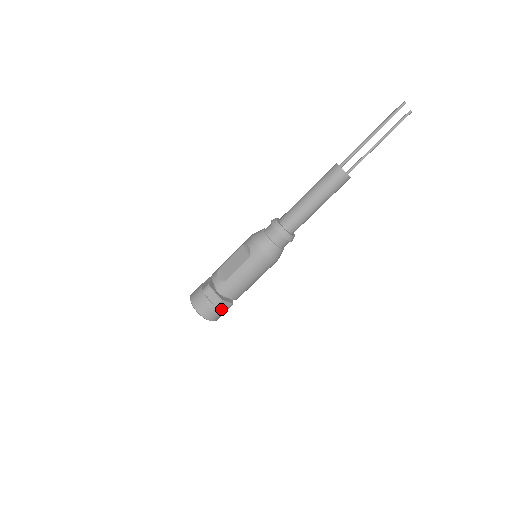
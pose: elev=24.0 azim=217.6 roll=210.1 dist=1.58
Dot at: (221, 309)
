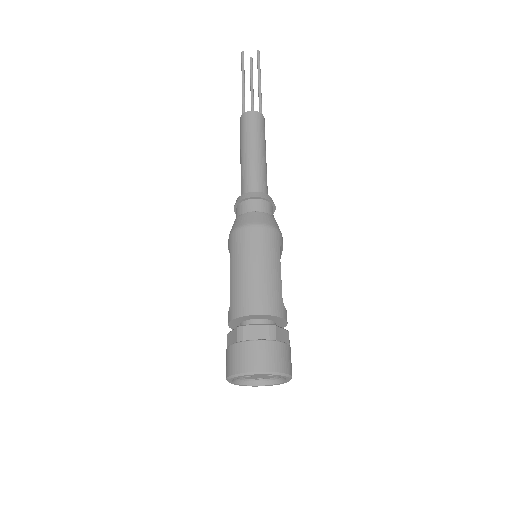
Dot at: (255, 340)
